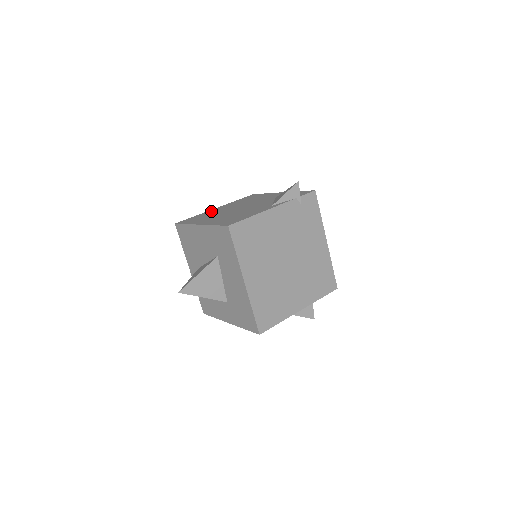
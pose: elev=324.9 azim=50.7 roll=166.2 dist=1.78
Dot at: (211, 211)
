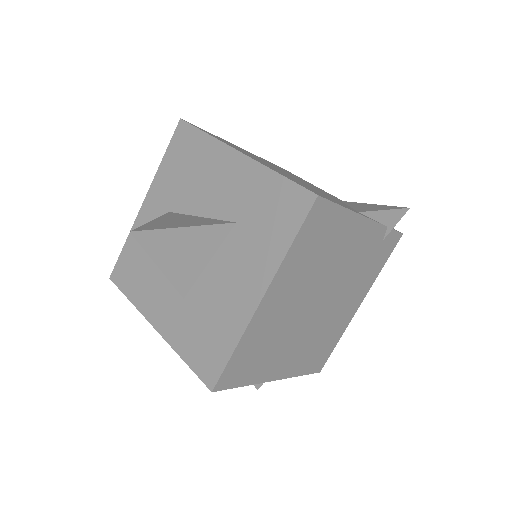
Dot at: occluded
